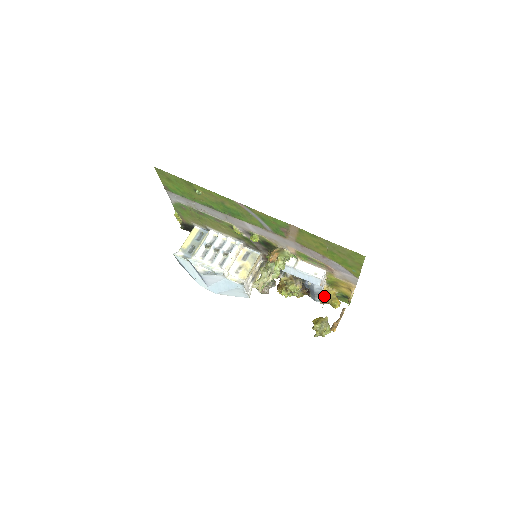
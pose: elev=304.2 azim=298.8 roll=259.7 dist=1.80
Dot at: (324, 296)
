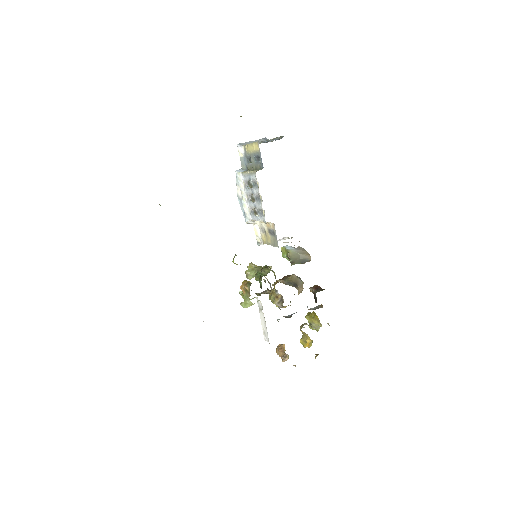
Dot at: (301, 330)
